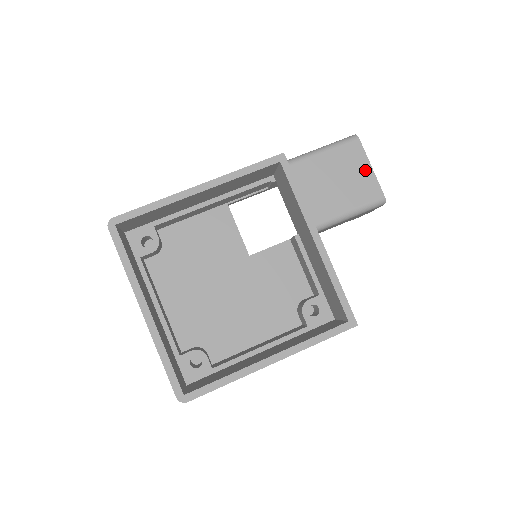
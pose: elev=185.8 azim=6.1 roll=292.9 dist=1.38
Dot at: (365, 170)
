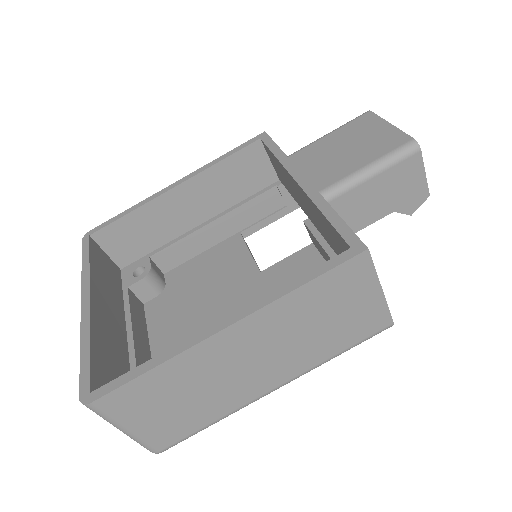
Dot at: (382, 129)
